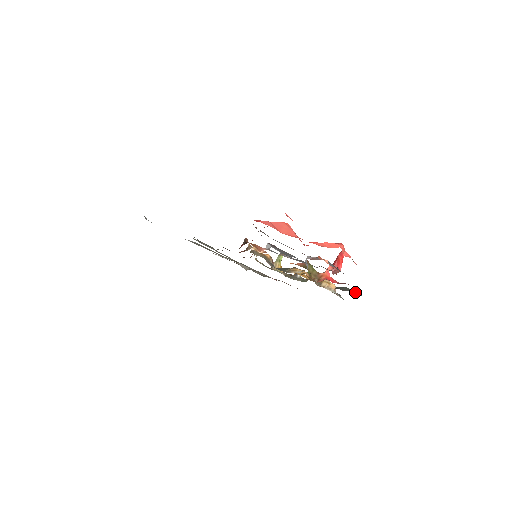
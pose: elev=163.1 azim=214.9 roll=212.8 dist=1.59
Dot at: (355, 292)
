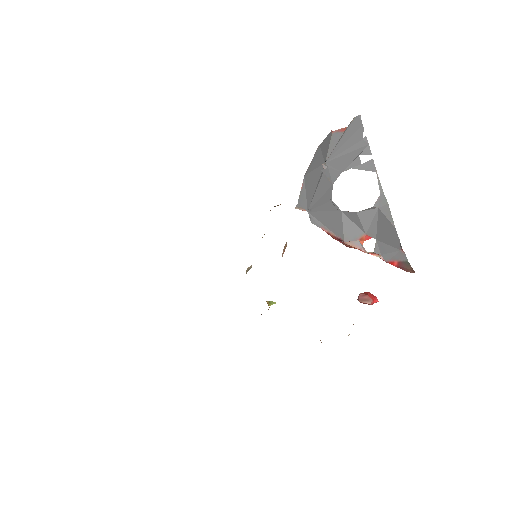
Dot at: occluded
